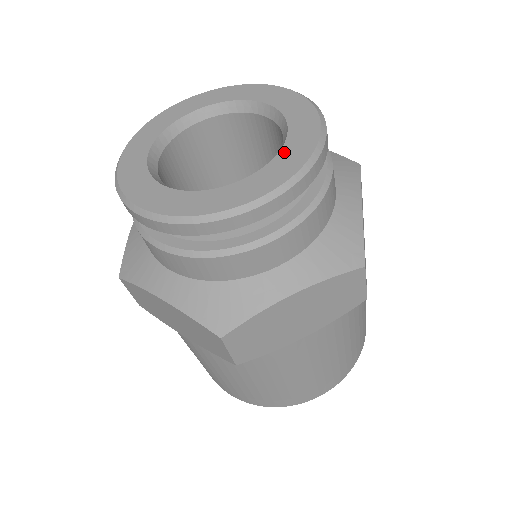
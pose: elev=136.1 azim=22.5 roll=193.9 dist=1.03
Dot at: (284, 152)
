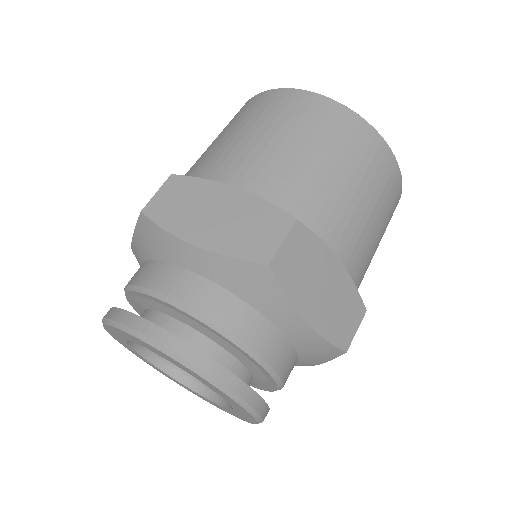
Dot at: (233, 406)
